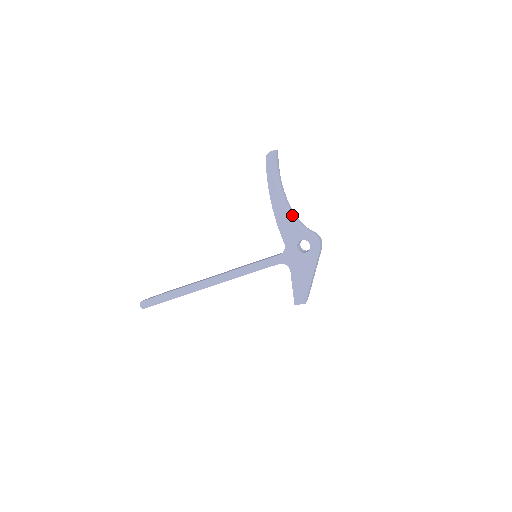
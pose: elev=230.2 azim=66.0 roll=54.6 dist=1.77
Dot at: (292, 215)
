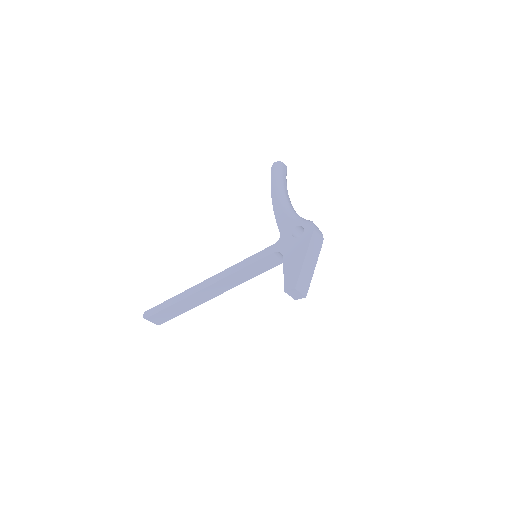
Dot at: (290, 208)
